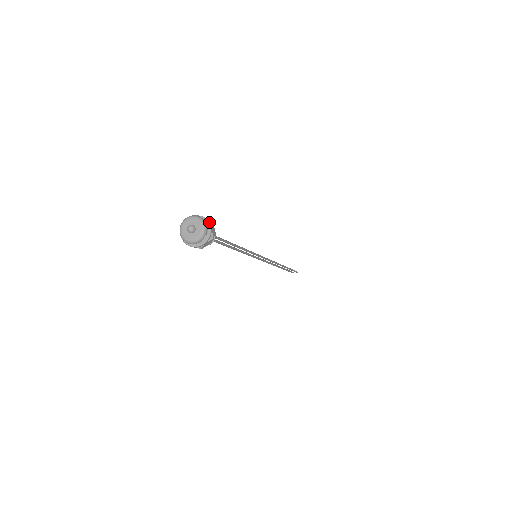
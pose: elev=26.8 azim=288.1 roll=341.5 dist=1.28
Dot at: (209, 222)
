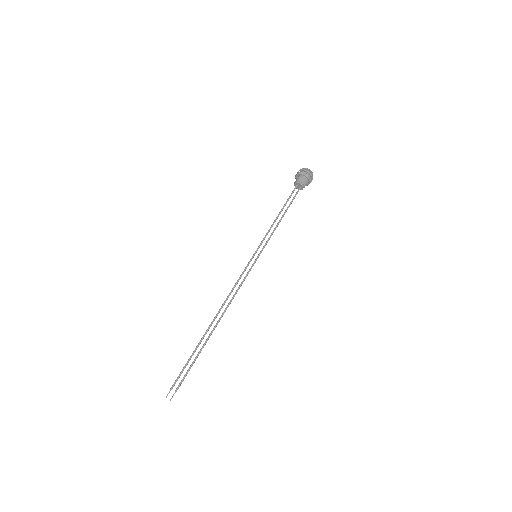
Dot at: occluded
